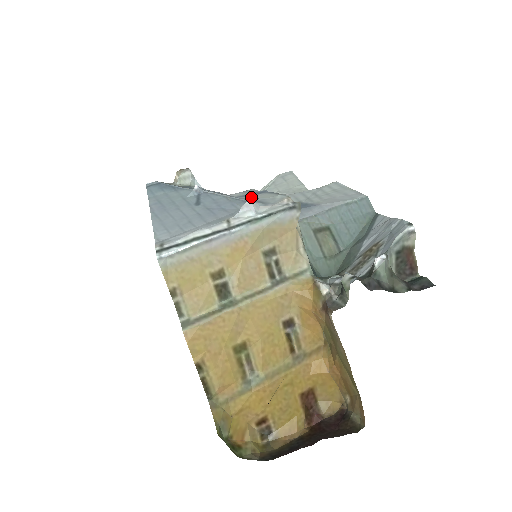
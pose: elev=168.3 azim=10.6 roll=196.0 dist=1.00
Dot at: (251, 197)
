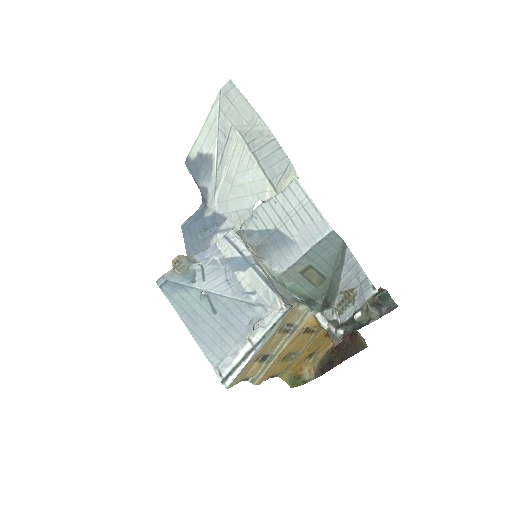
Dot at: (245, 278)
